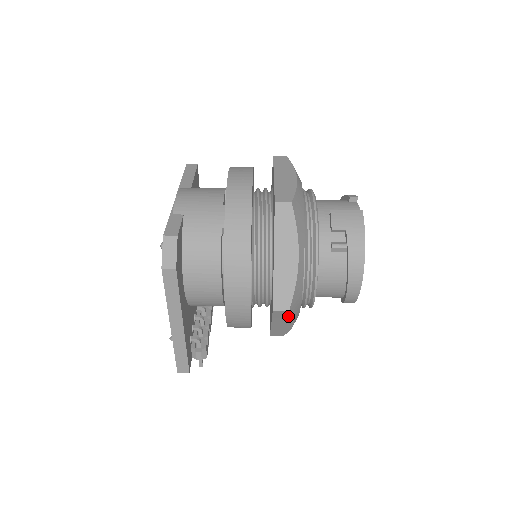
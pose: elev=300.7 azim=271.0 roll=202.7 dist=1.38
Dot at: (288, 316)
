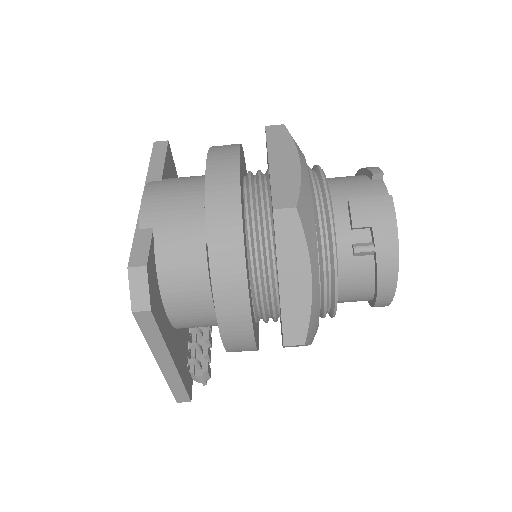
Dot at: occluded
